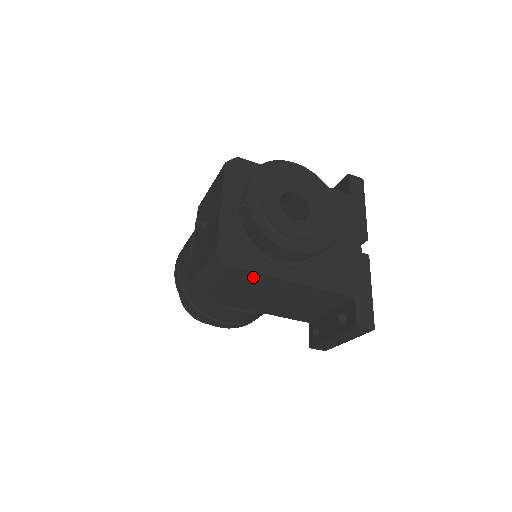
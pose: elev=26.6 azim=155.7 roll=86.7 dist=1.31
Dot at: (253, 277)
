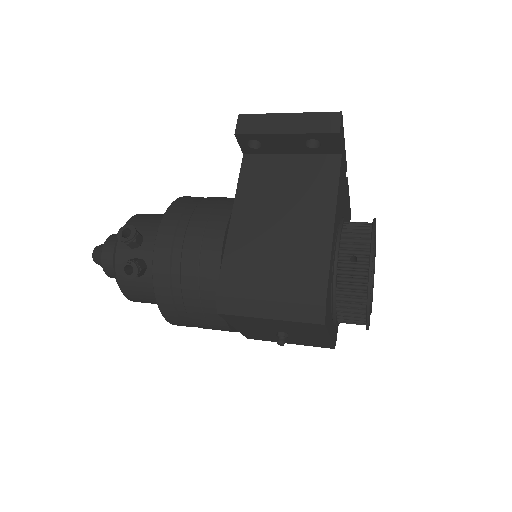
Dot at: occluded
